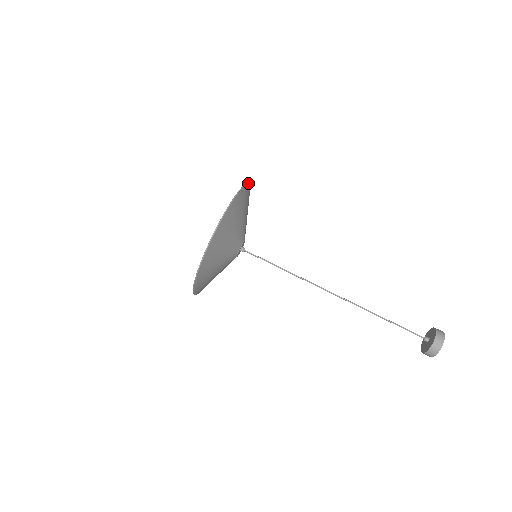
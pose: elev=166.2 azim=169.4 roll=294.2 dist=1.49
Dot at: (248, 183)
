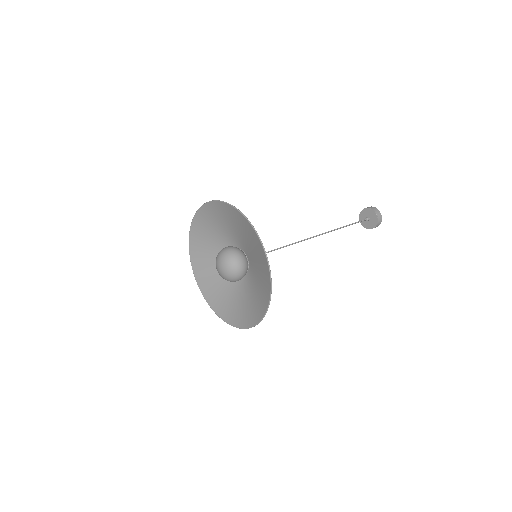
Dot at: (197, 210)
